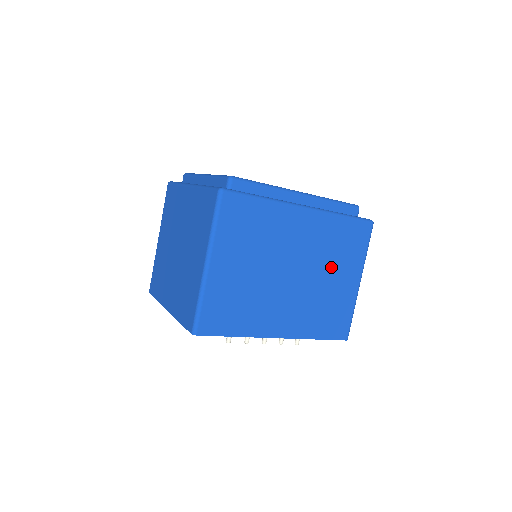
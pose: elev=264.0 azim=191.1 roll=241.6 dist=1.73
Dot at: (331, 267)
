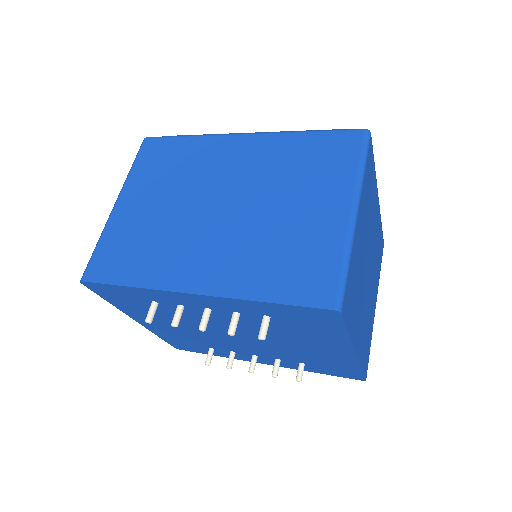
Dot at: (289, 193)
